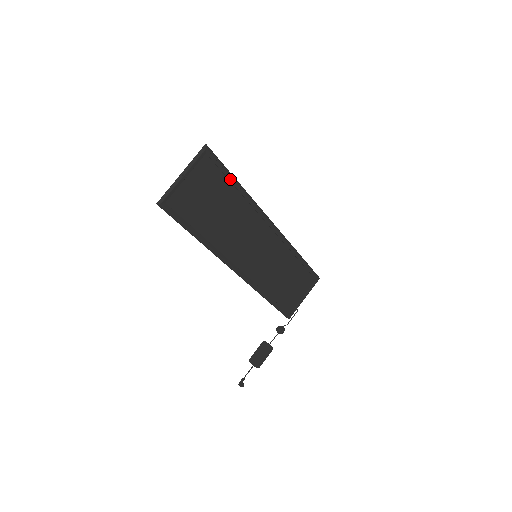
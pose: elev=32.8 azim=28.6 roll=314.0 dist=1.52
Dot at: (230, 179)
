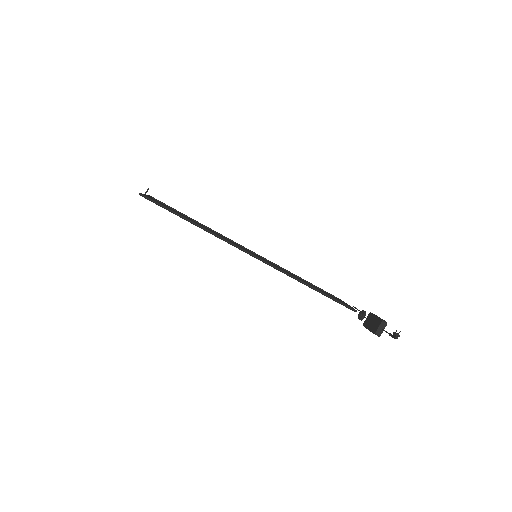
Dot at: (182, 214)
